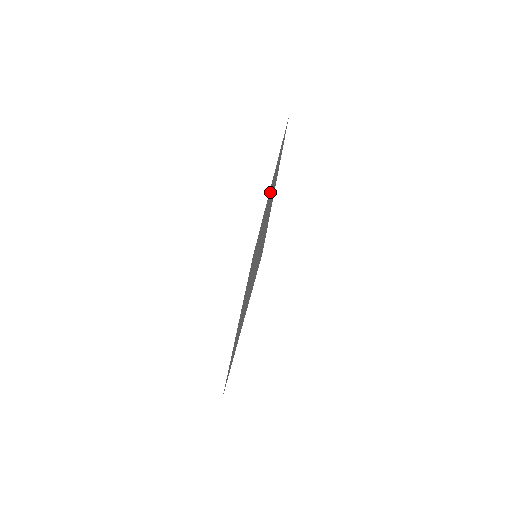
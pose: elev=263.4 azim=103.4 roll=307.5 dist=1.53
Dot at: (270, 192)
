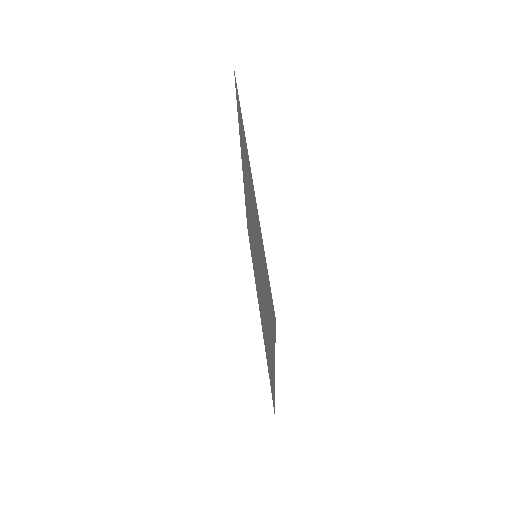
Dot at: (253, 260)
